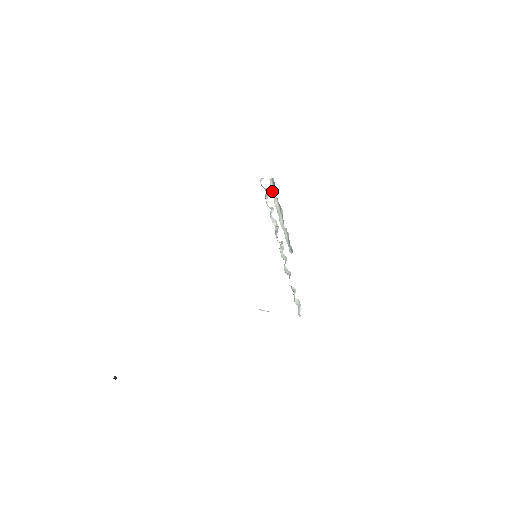
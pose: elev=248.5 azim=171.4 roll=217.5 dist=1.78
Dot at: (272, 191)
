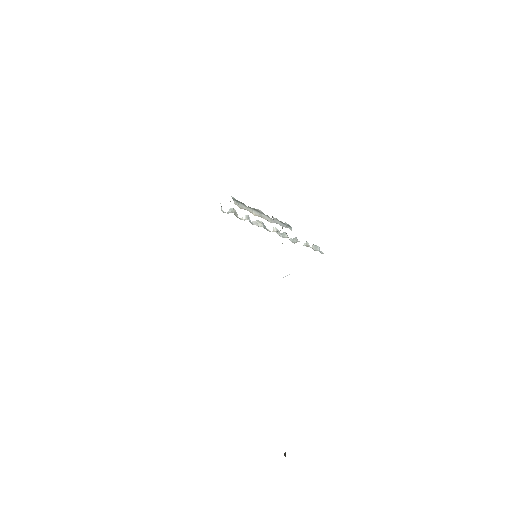
Dot at: (244, 209)
